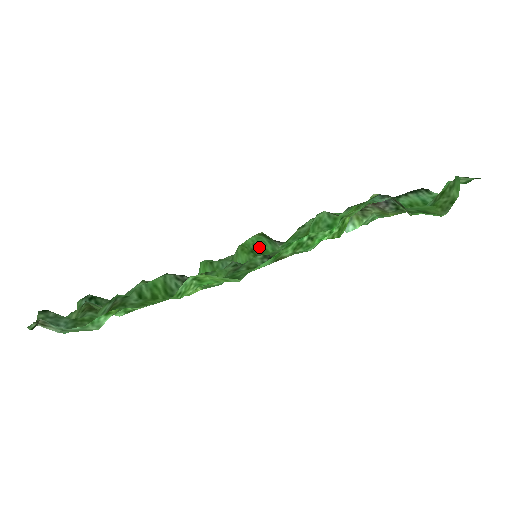
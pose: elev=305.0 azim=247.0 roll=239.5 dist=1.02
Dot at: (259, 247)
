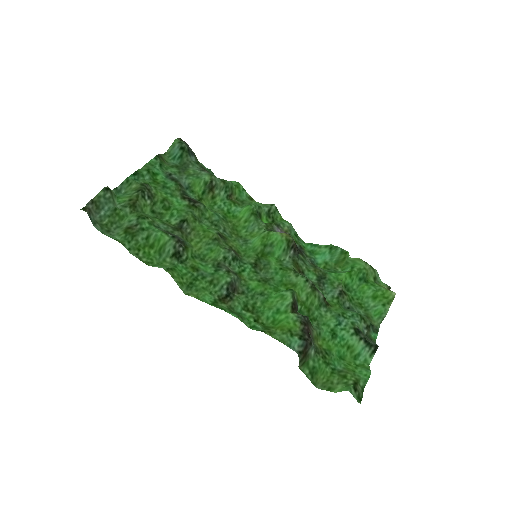
Dot at: (272, 248)
